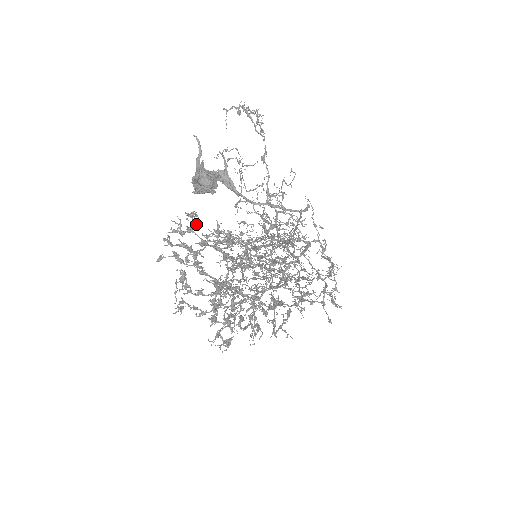
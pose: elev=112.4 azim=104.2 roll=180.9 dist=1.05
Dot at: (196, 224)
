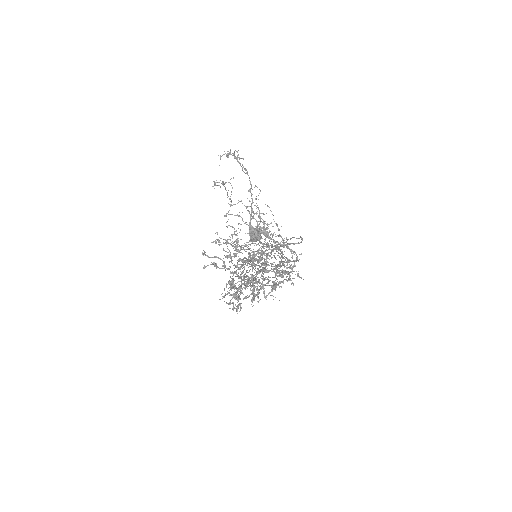
Dot at: occluded
